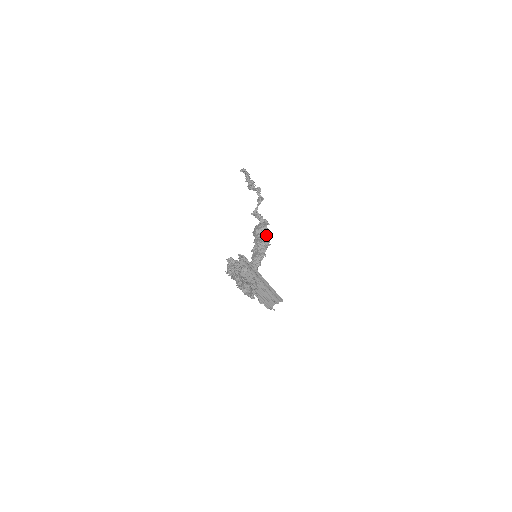
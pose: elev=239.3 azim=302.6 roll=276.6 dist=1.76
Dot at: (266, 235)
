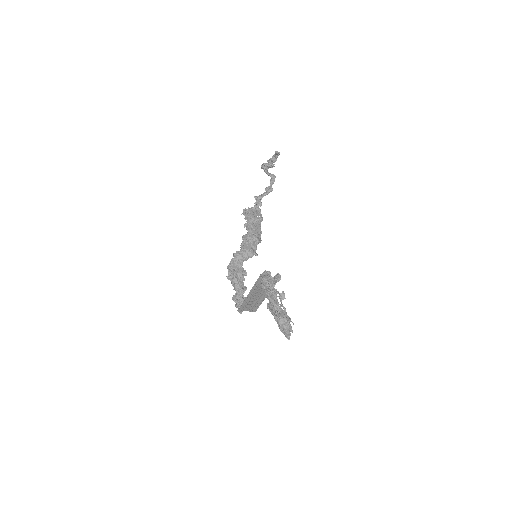
Dot at: (261, 231)
